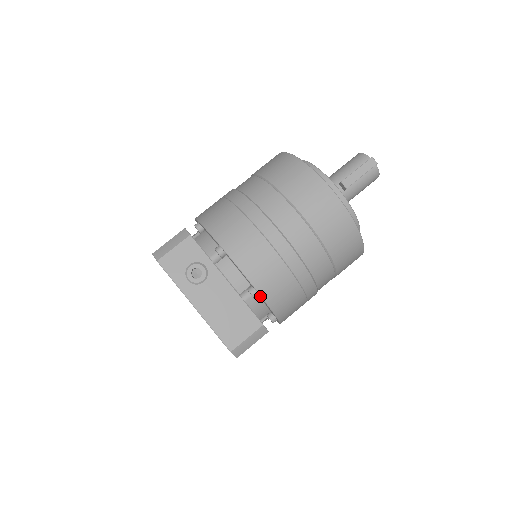
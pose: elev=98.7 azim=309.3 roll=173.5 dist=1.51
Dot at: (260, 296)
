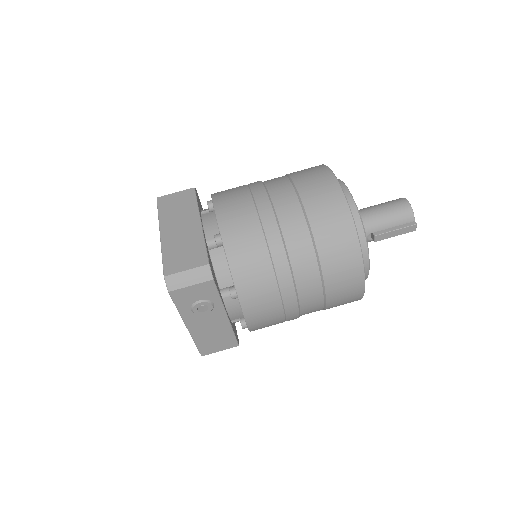
Dot at: occluded
